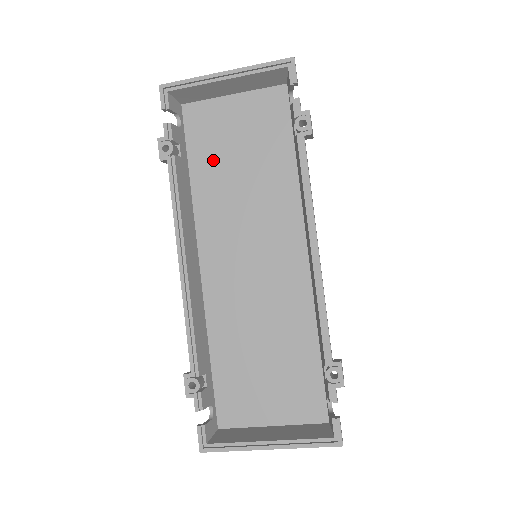
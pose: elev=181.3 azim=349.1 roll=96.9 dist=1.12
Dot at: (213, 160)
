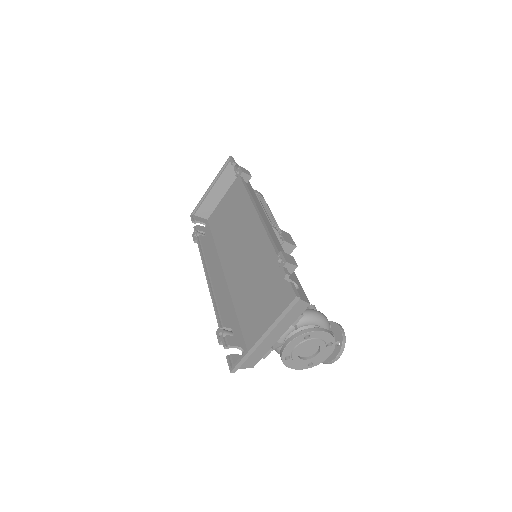
Dot at: (222, 228)
